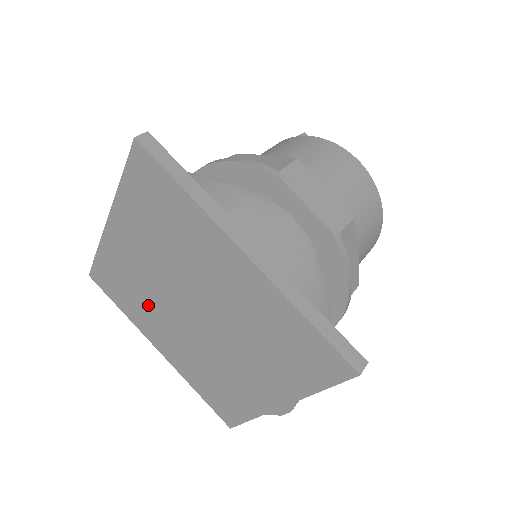
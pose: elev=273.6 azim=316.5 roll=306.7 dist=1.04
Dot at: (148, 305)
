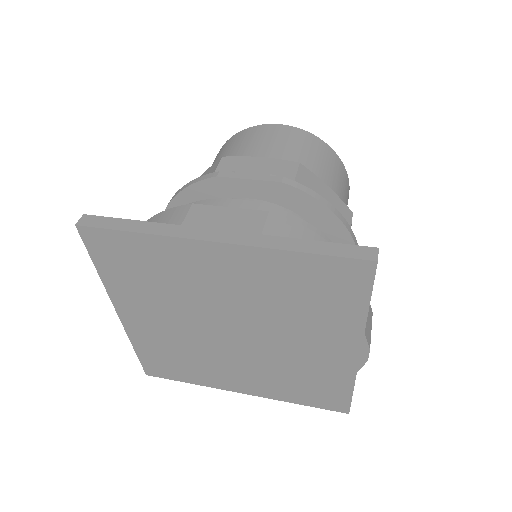
Dot at: (201, 358)
